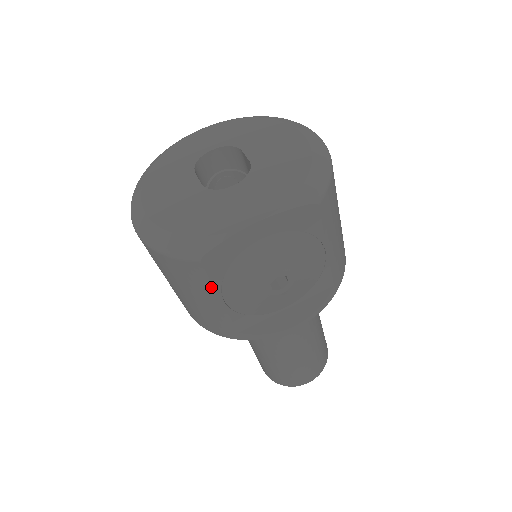
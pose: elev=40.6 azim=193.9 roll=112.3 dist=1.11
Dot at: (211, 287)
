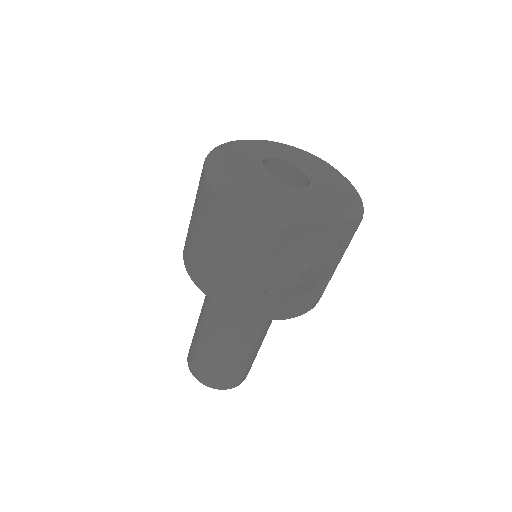
Dot at: (267, 257)
